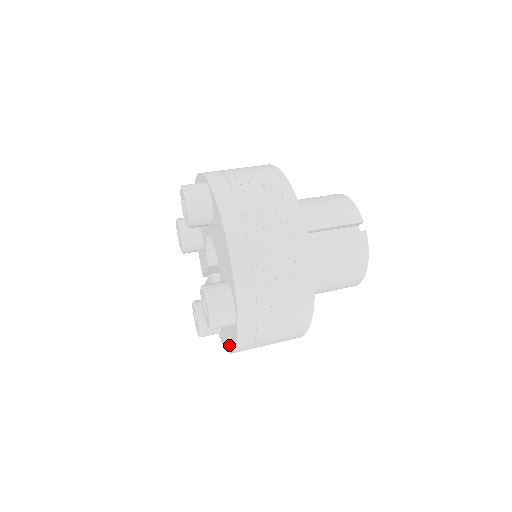
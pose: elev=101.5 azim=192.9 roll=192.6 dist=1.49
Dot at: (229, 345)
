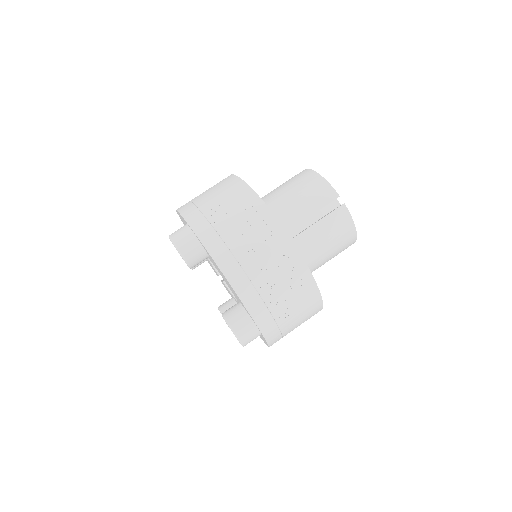
Dot at: occluded
